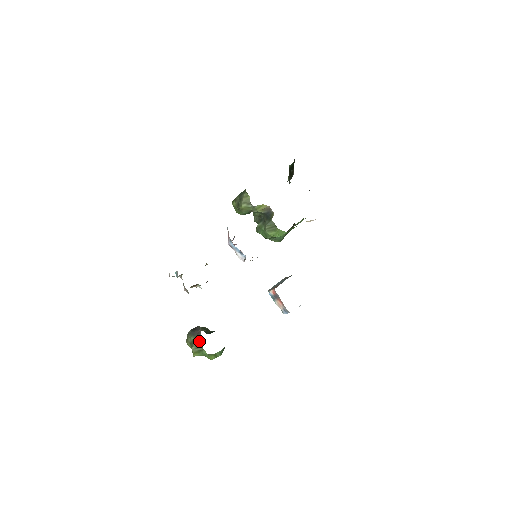
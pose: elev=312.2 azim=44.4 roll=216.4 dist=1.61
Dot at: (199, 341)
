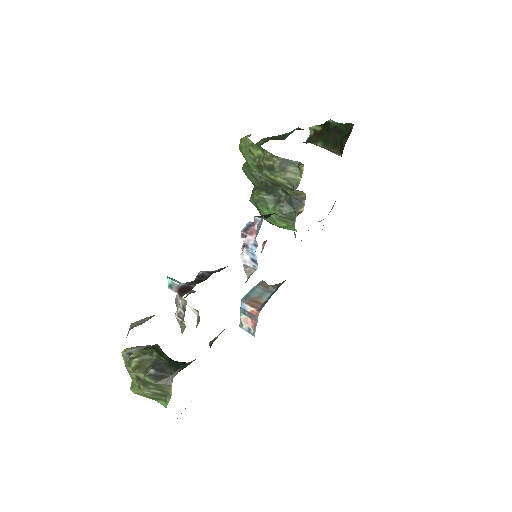
Dot at: (163, 390)
